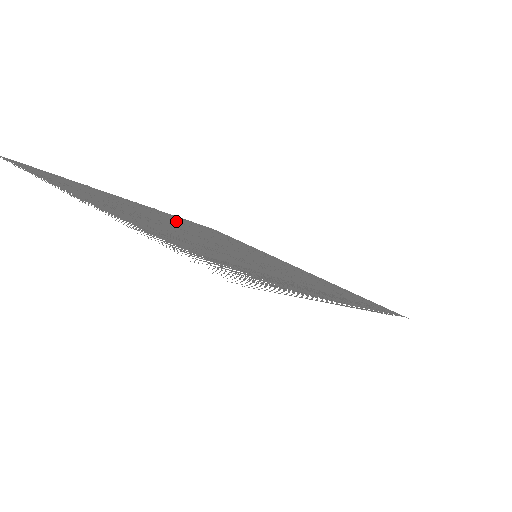
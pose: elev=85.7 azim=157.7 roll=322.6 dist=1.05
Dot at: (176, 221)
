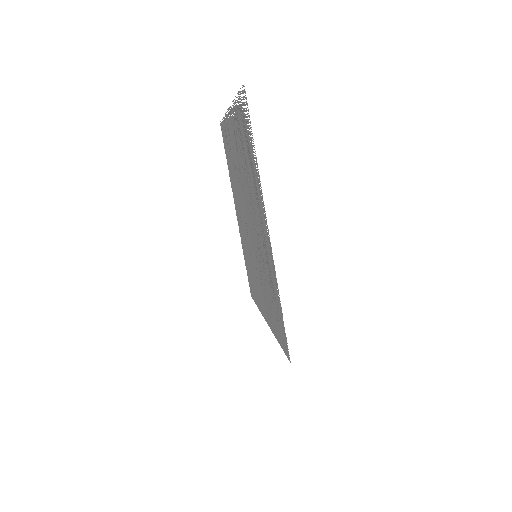
Dot at: occluded
